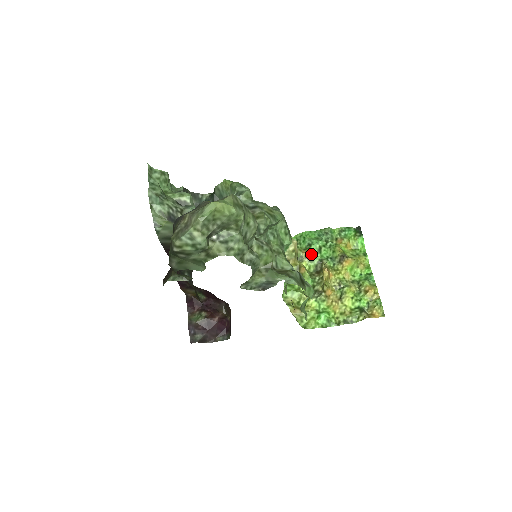
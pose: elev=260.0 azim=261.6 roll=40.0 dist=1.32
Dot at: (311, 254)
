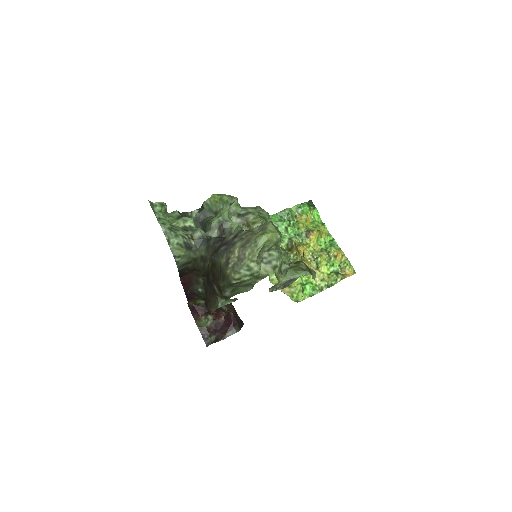
Dot at: occluded
